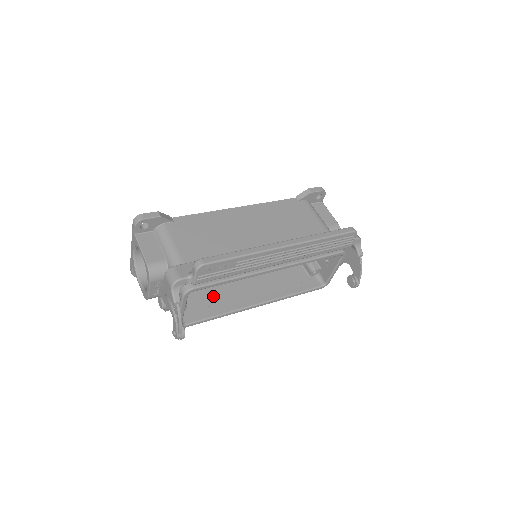
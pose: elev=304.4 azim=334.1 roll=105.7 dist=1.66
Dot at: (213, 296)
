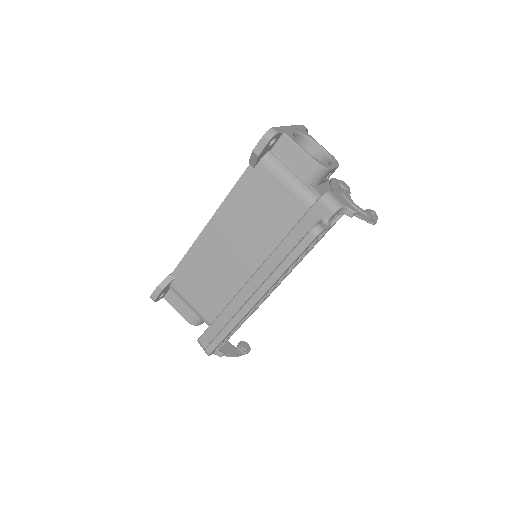
Dot at: occluded
